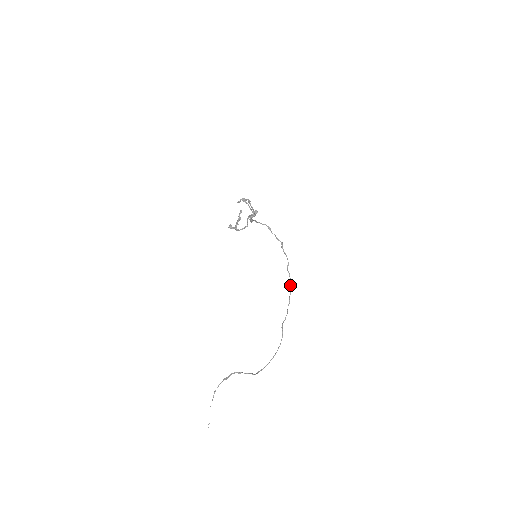
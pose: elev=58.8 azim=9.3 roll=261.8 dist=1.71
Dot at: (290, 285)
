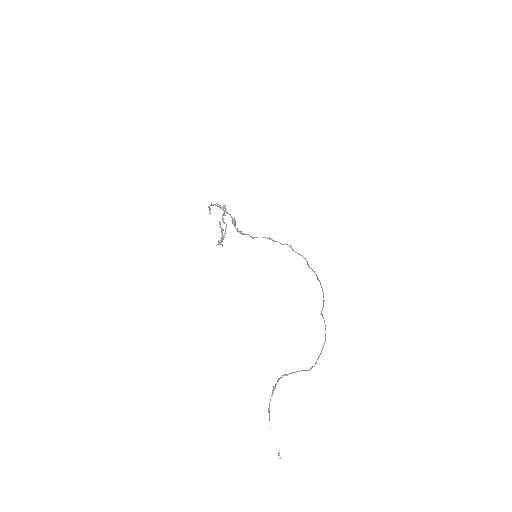
Dot at: (317, 278)
